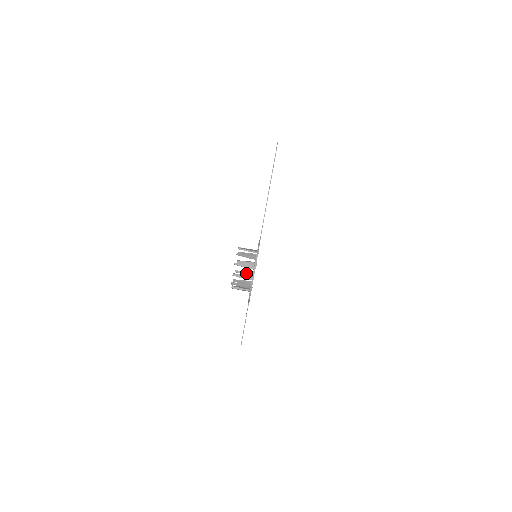
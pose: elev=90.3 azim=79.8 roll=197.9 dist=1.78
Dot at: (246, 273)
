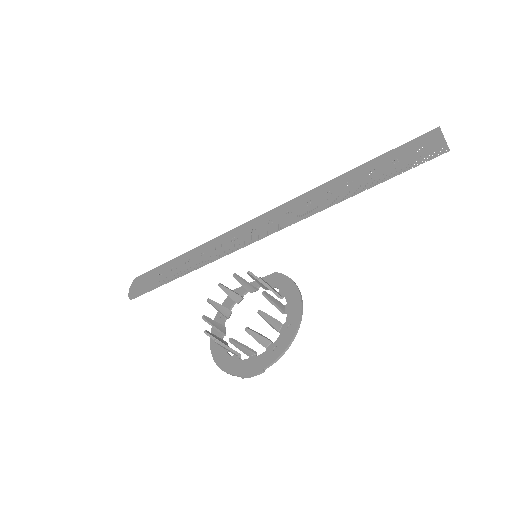
Dot at: (233, 295)
